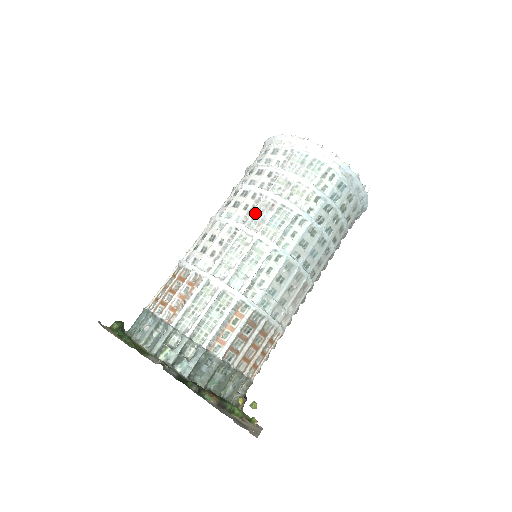
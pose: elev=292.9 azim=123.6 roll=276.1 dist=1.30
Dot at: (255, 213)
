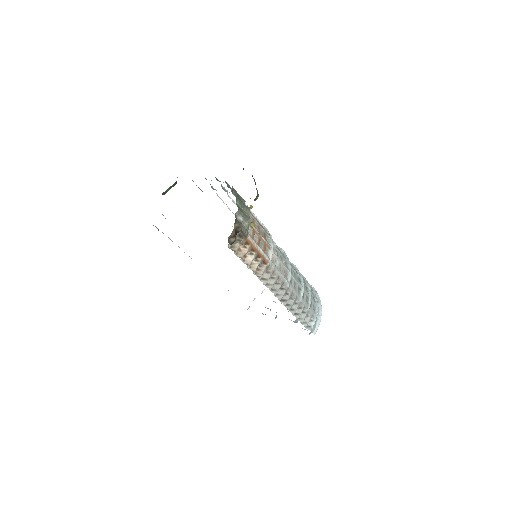
Dot at: occluded
